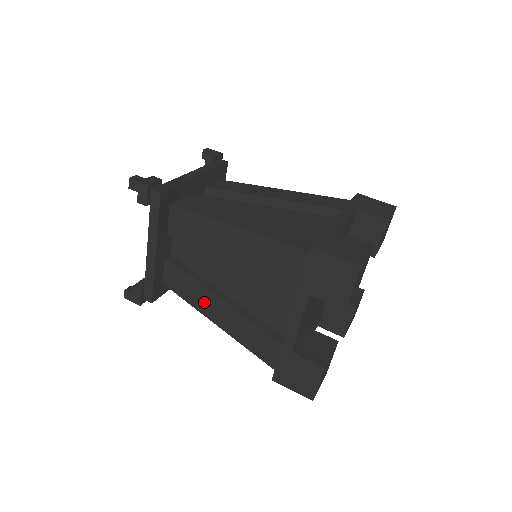
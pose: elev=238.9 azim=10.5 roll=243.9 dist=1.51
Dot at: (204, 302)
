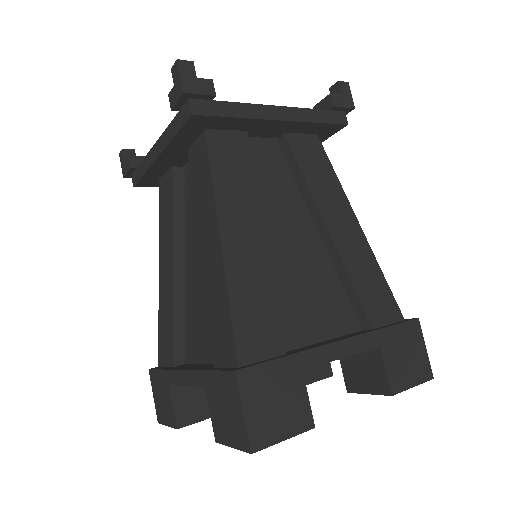
Dot at: (165, 245)
